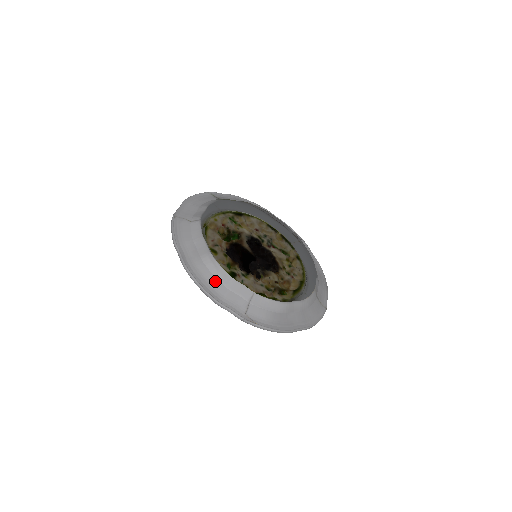
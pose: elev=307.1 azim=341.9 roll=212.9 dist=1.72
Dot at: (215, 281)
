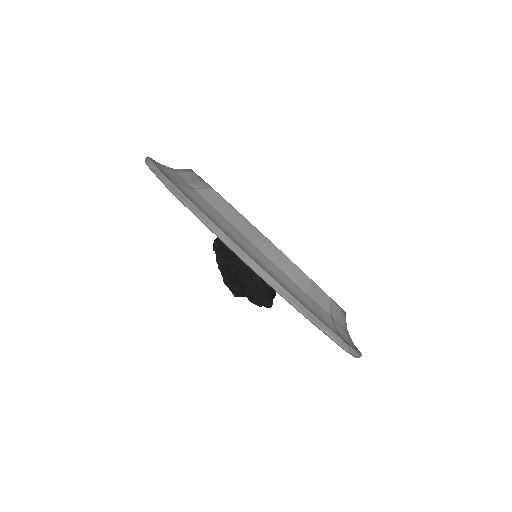
Dot at: (291, 283)
